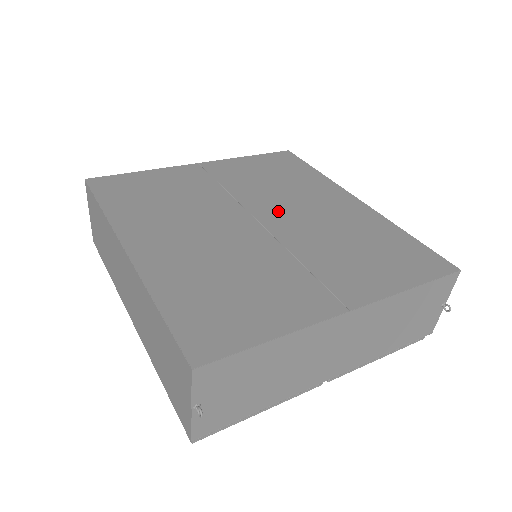
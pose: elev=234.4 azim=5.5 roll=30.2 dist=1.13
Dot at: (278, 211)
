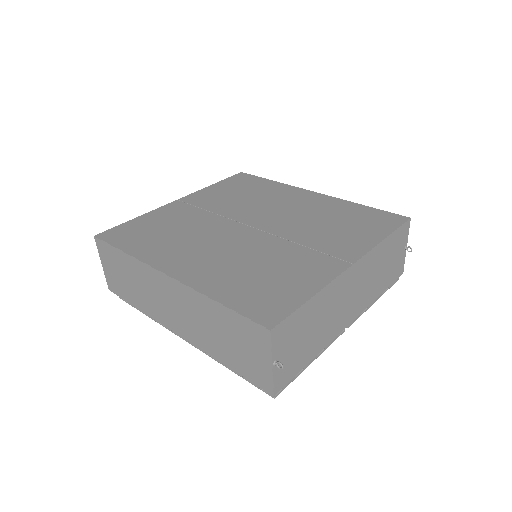
Dot at: (262, 216)
